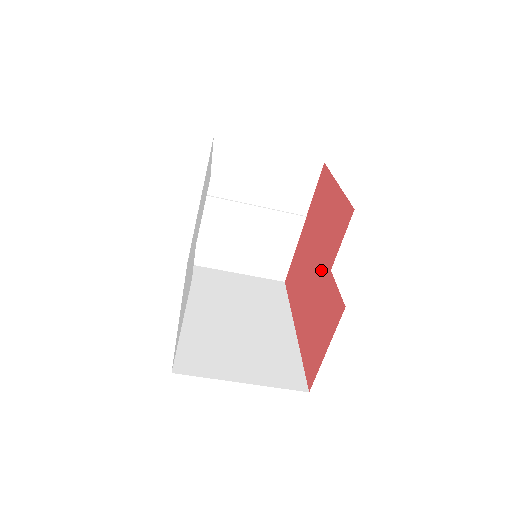
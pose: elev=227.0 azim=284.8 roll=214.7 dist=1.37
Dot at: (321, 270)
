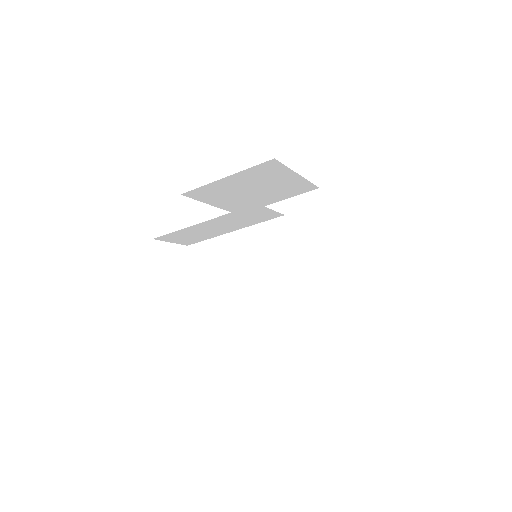
Dot at: occluded
